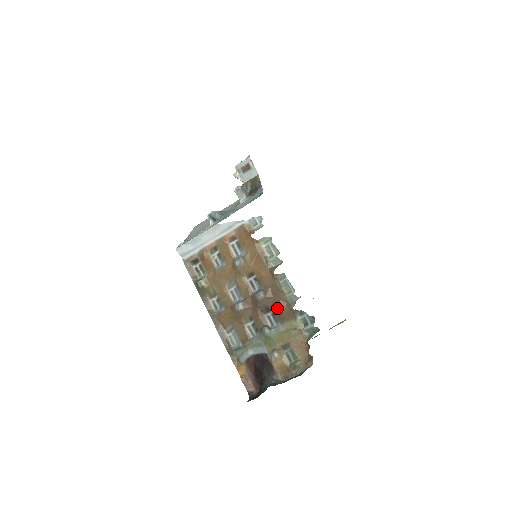
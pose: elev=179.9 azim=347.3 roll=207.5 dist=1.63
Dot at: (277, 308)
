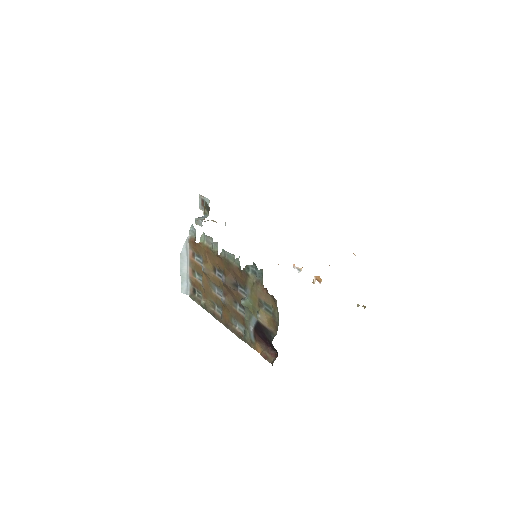
Dot at: (237, 279)
